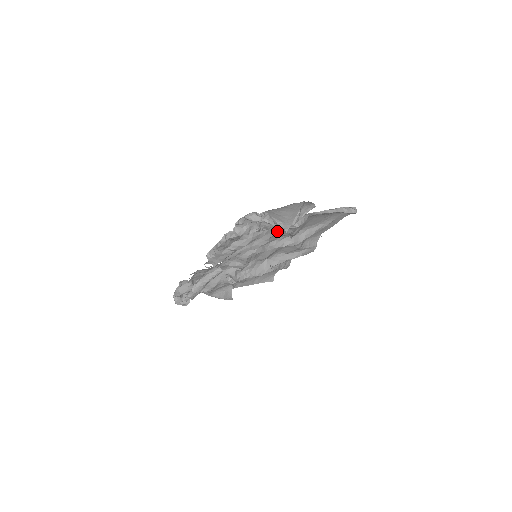
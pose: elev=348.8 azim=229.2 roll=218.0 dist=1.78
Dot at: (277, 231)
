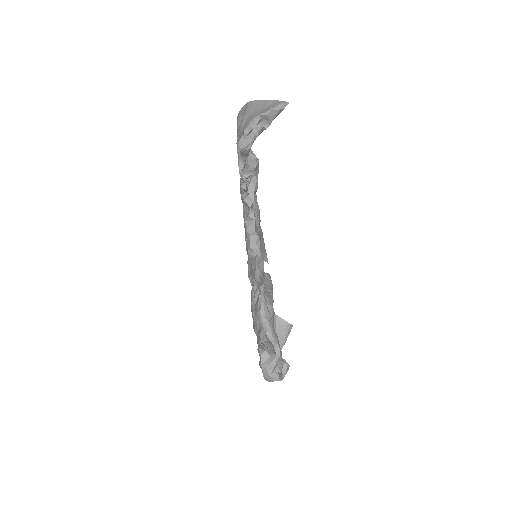
Dot at: occluded
